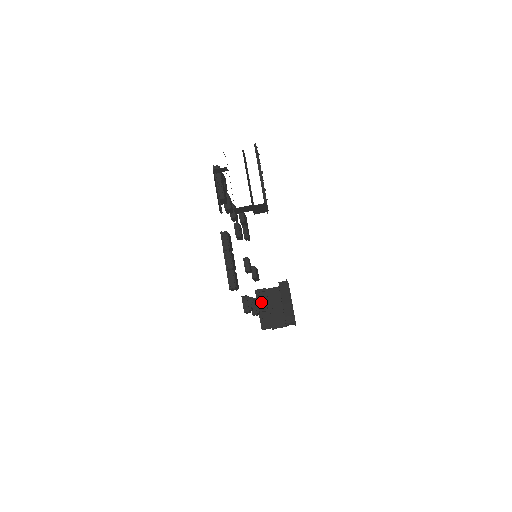
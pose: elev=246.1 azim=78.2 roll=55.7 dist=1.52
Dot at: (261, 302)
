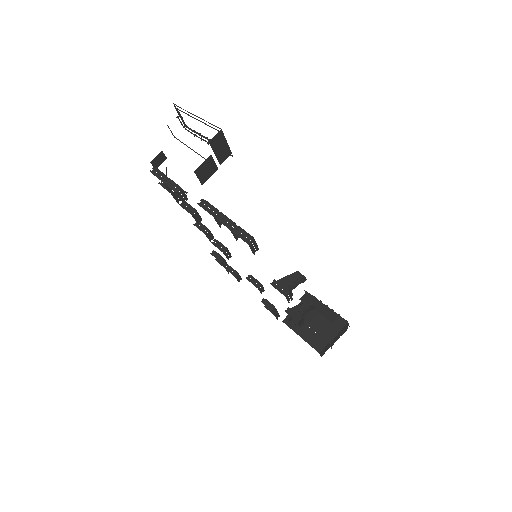
Dot at: (294, 275)
